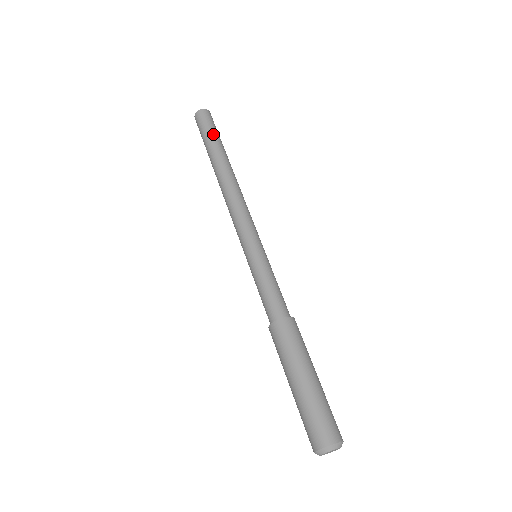
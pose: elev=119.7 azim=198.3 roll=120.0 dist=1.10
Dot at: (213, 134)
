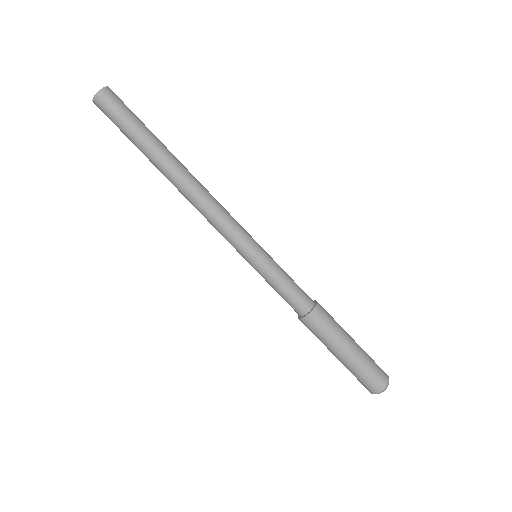
Dot at: (128, 135)
